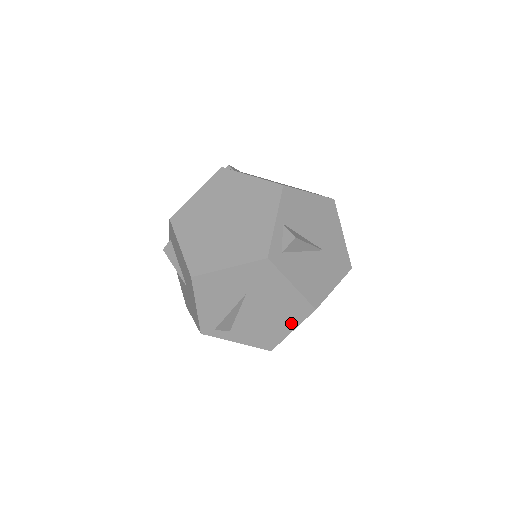
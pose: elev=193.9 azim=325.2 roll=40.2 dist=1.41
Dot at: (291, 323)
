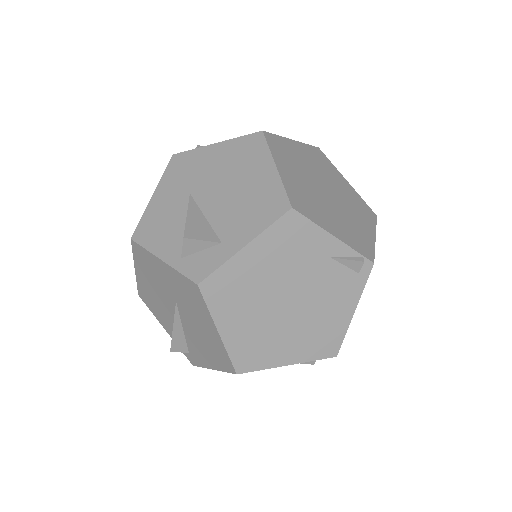
Dot at: (263, 164)
